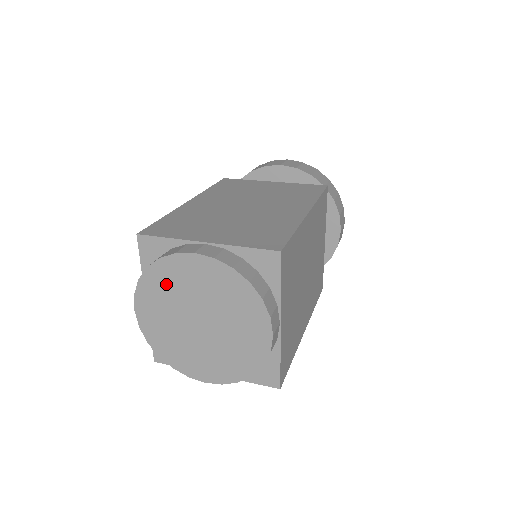
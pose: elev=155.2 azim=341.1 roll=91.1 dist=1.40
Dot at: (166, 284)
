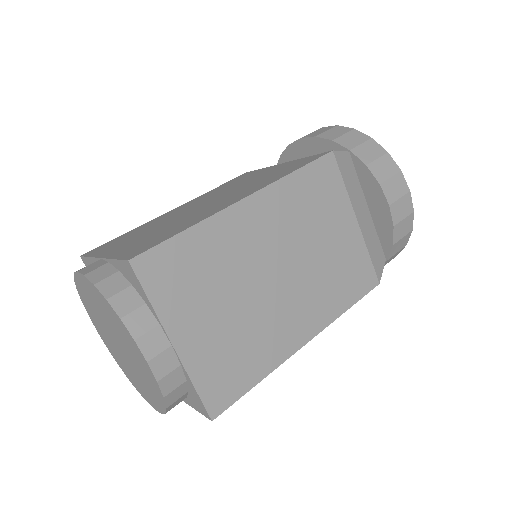
Dot at: (112, 318)
